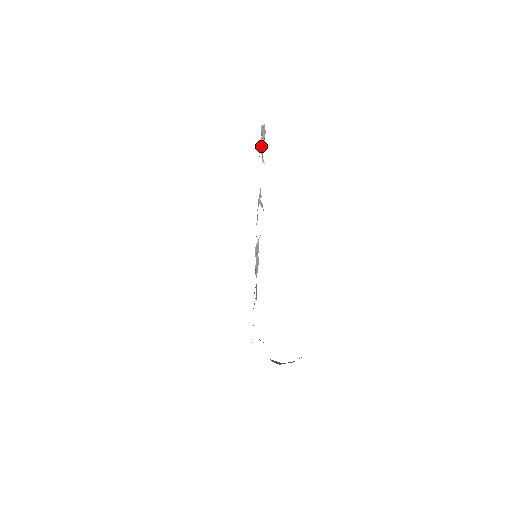
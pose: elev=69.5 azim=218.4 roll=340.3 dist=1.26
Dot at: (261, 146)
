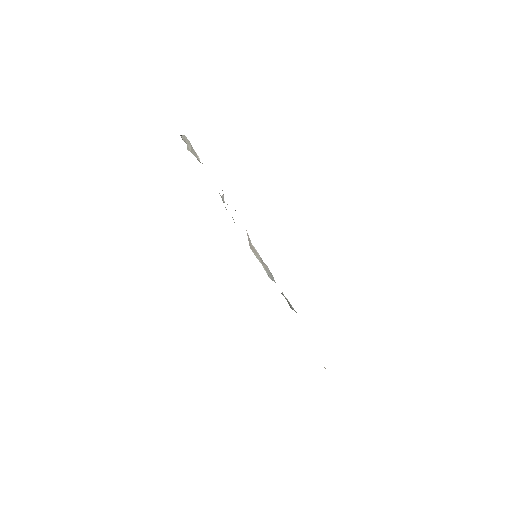
Dot at: (191, 151)
